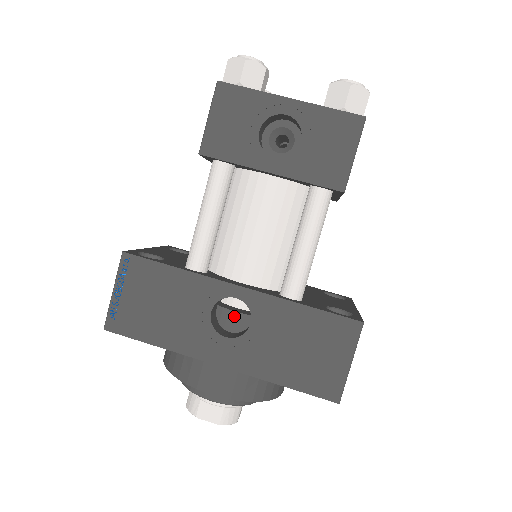
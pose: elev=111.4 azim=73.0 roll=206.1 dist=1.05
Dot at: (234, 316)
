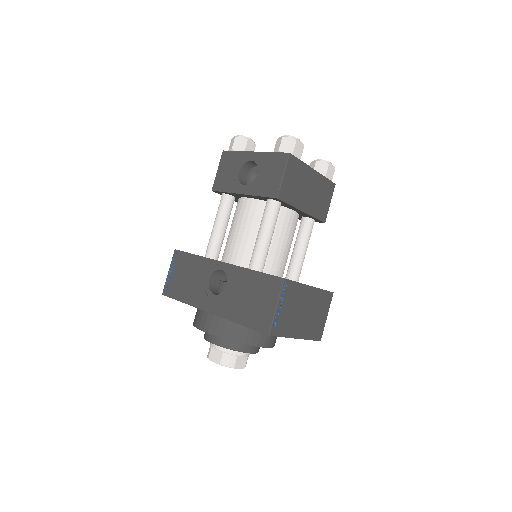
Dot at: occluded
